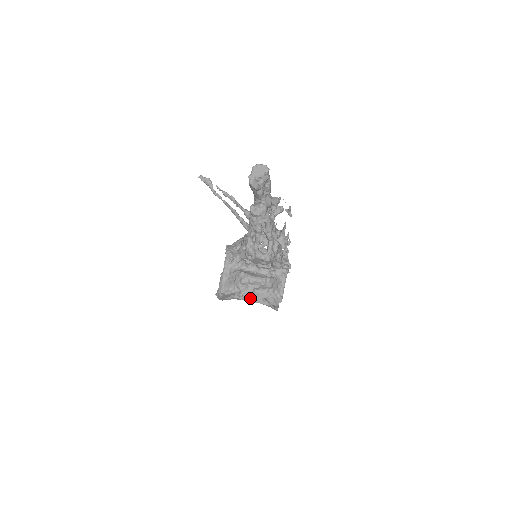
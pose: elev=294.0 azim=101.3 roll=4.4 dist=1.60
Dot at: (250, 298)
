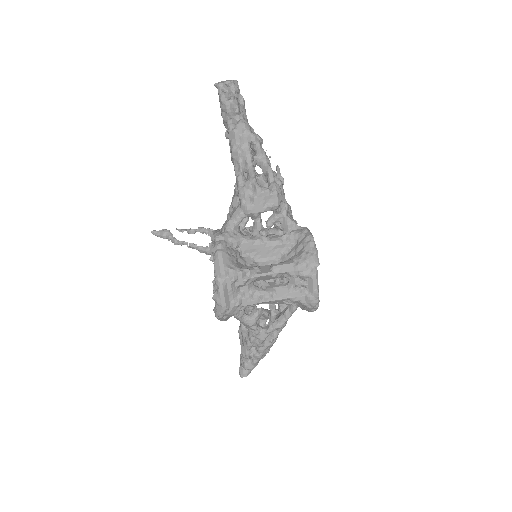
Dot at: (269, 292)
